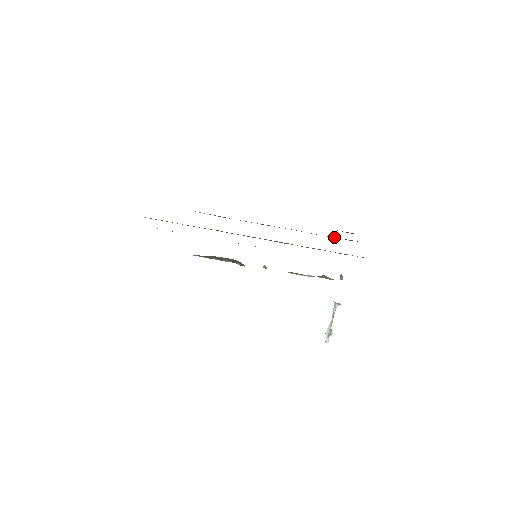
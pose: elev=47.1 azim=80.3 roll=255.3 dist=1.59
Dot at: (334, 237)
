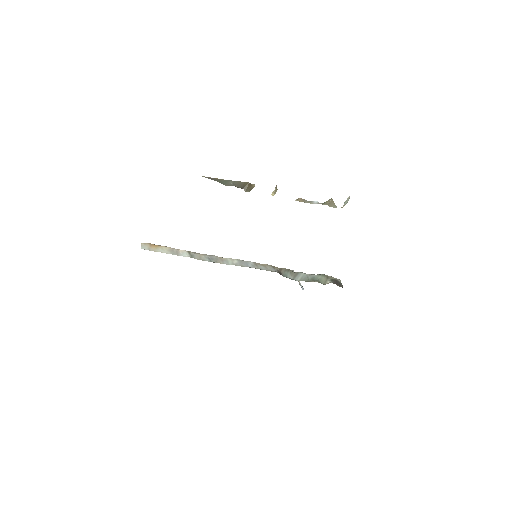
Dot at: occluded
